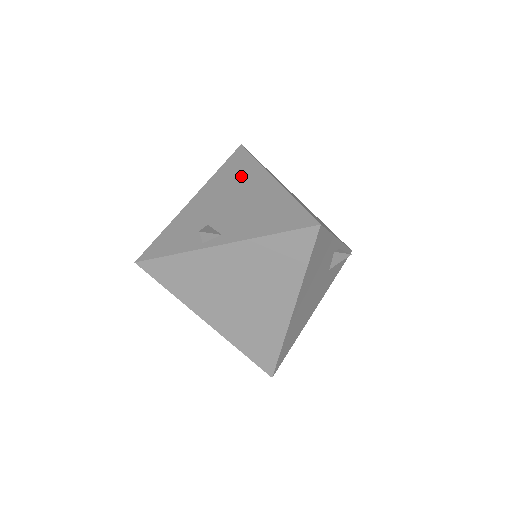
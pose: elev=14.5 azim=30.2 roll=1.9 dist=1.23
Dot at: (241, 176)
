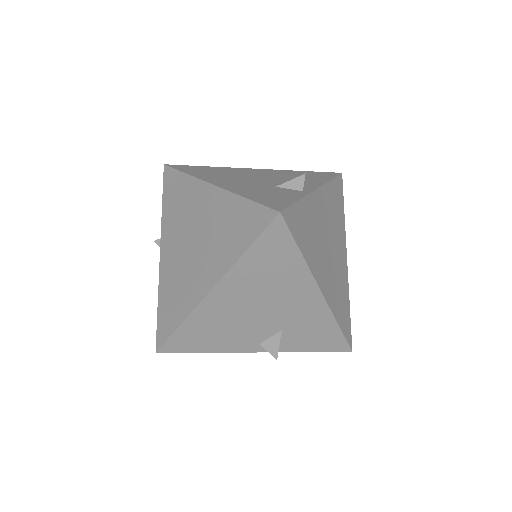
Dot at: (223, 171)
